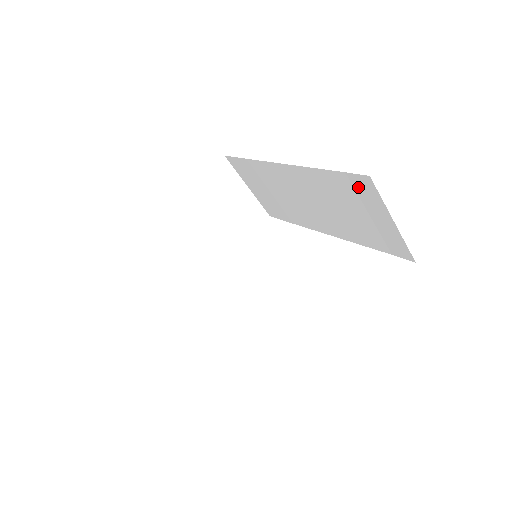
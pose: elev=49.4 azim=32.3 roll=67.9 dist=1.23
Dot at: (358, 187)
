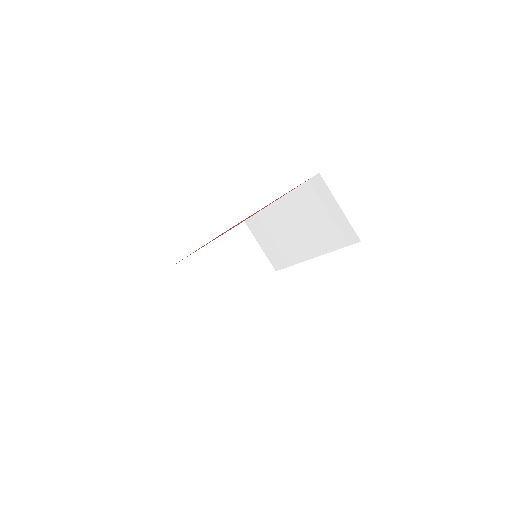
Dot at: (316, 188)
